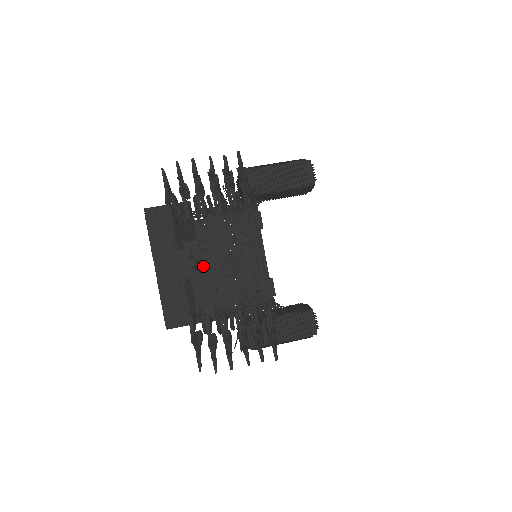
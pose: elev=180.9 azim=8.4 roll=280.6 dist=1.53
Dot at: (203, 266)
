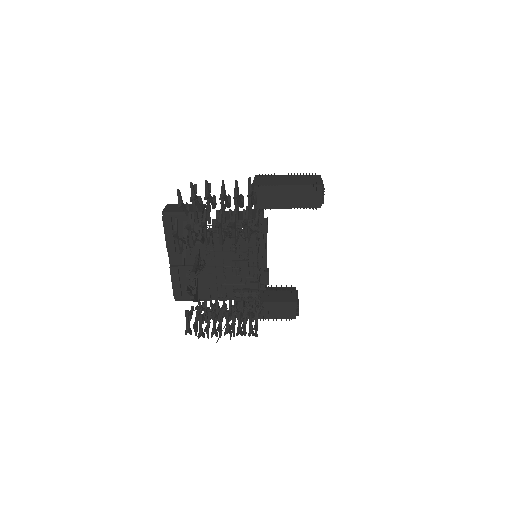
Dot at: (208, 263)
